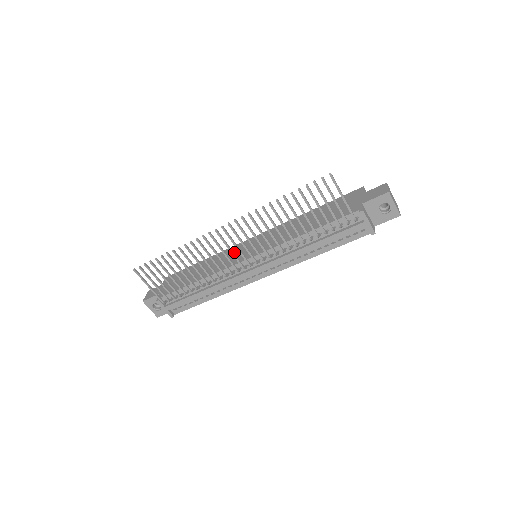
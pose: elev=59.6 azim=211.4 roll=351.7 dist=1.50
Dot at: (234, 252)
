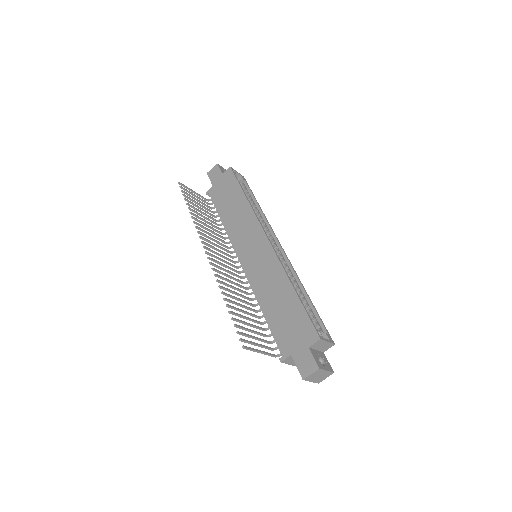
Dot at: (250, 232)
